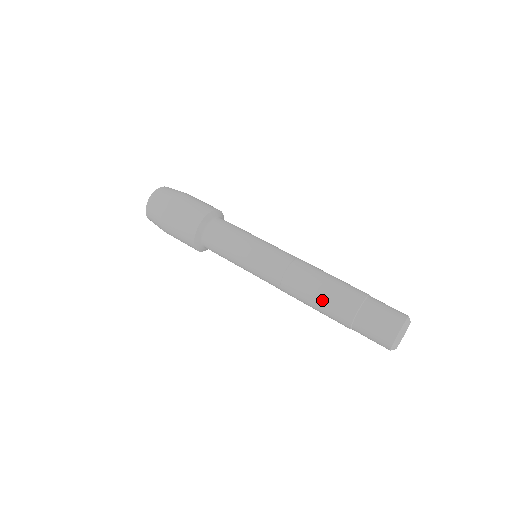
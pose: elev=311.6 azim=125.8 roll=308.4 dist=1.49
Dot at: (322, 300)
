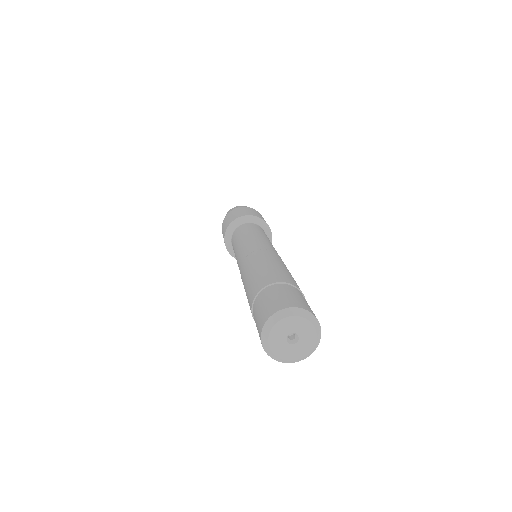
Dot at: (268, 266)
